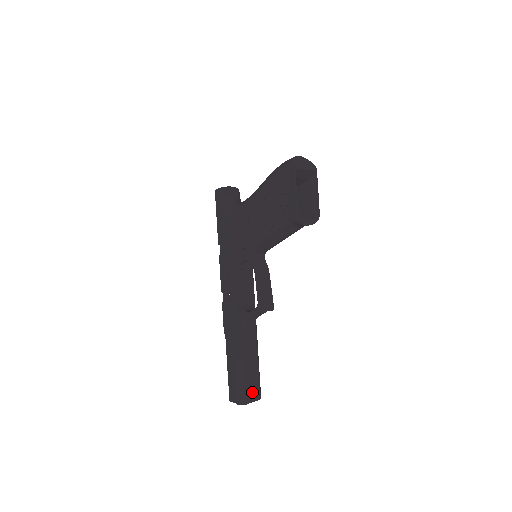
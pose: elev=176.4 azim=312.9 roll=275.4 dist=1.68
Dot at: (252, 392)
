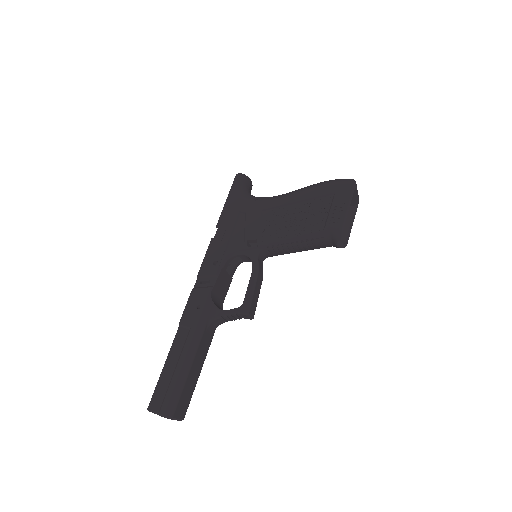
Dot at: (182, 407)
